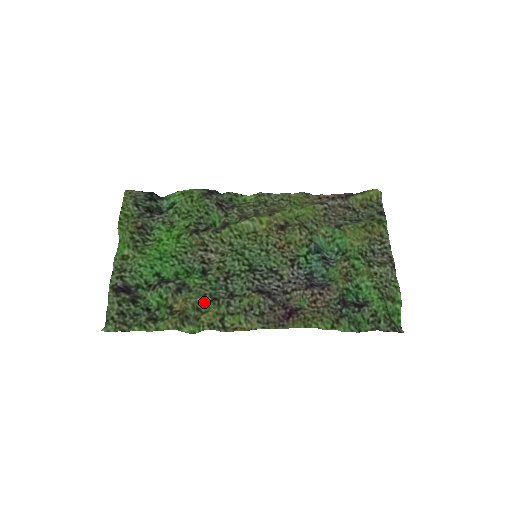
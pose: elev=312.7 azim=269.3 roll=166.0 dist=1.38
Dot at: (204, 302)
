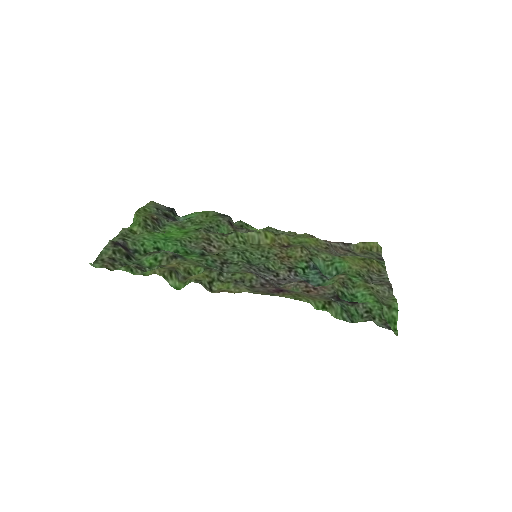
Dot at: (197, 270)
